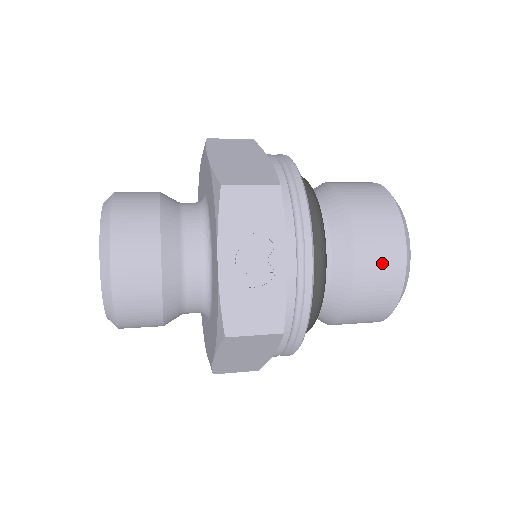
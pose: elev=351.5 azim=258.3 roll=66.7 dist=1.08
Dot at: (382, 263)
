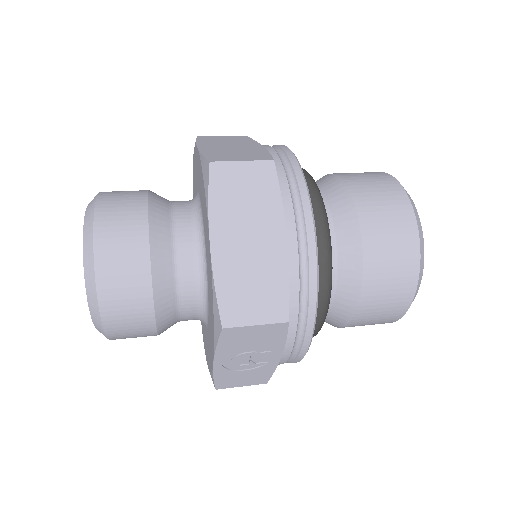
Dot at: (378, 319)
